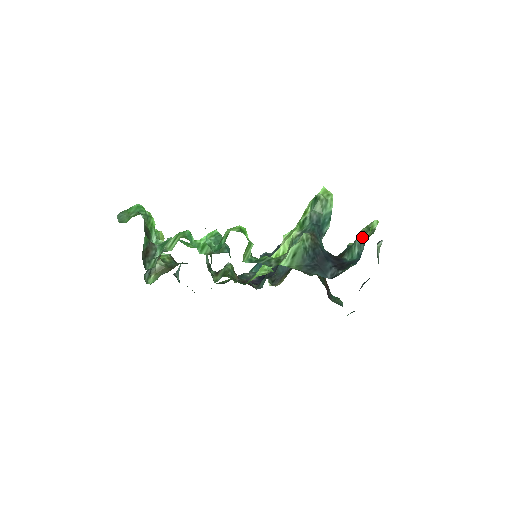
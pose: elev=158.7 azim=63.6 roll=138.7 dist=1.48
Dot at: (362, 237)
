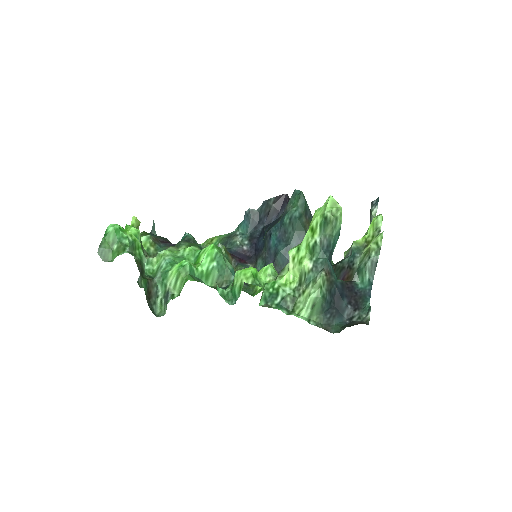
Dot at: (373, 261)
